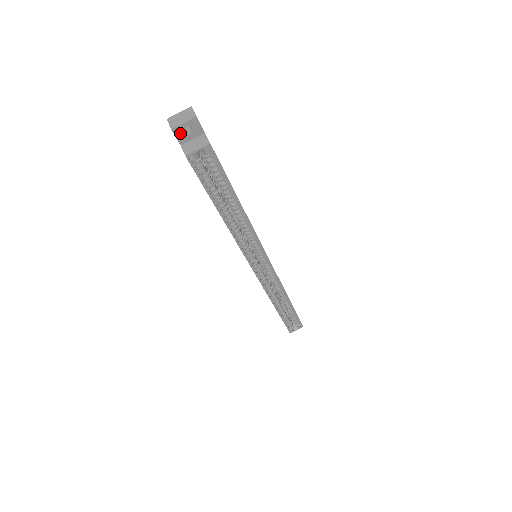
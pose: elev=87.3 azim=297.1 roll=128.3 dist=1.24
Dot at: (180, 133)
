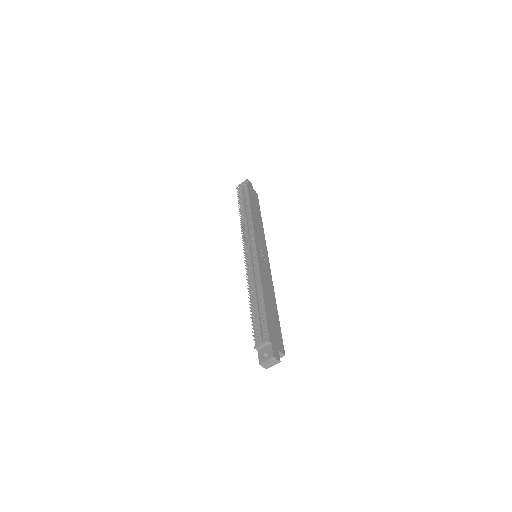
Dot at: occluded
